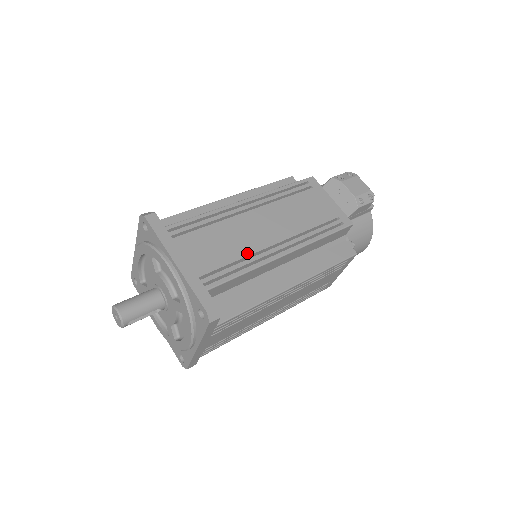
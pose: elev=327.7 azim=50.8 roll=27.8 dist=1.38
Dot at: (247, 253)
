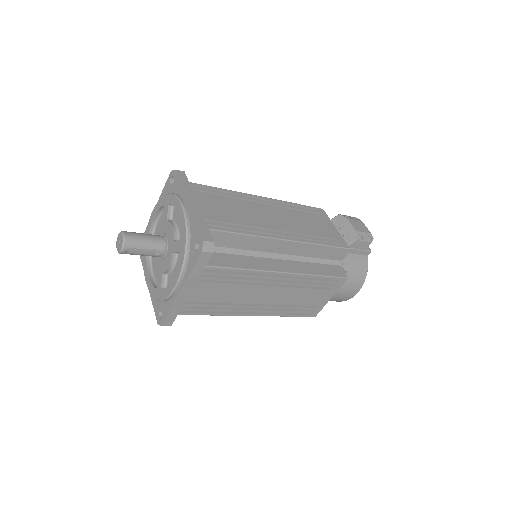
Dot at: (251, 224)
